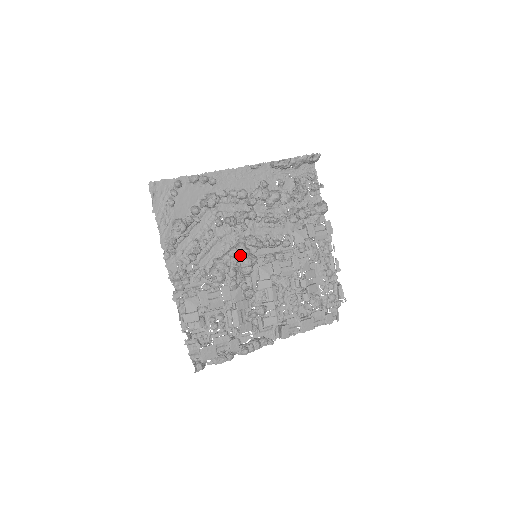
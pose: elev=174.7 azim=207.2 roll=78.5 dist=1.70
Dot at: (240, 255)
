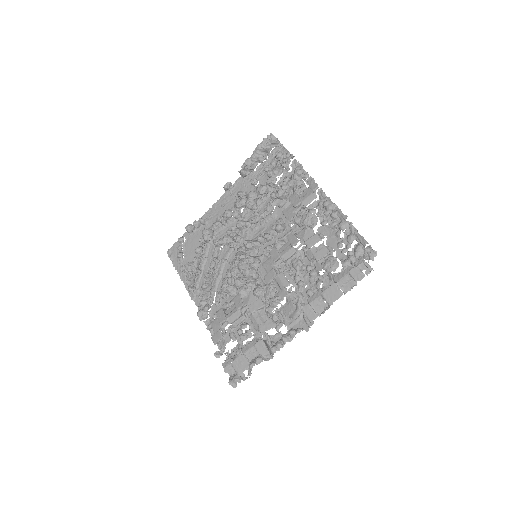
Dot at: (235, 263)
